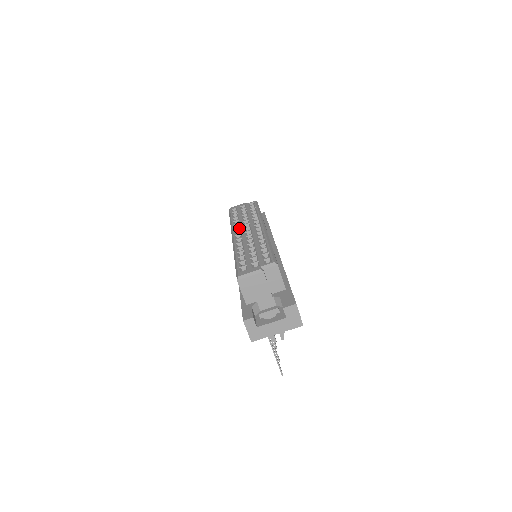
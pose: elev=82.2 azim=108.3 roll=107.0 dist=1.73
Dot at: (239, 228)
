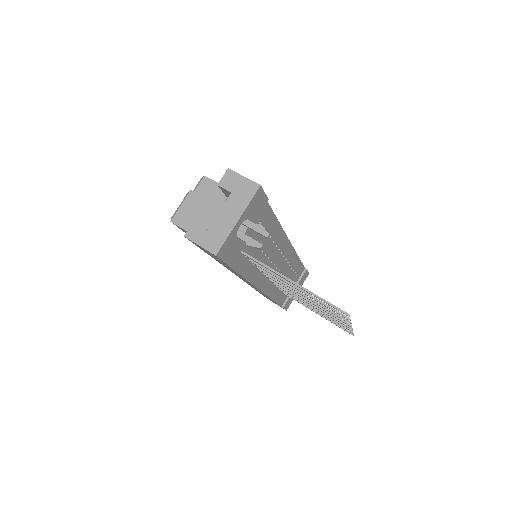
Dot at: occluded
